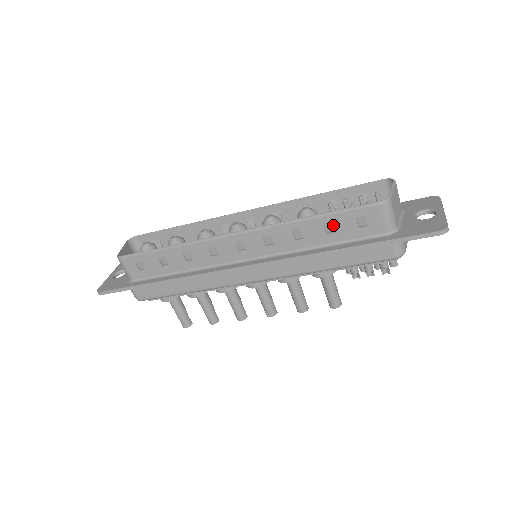
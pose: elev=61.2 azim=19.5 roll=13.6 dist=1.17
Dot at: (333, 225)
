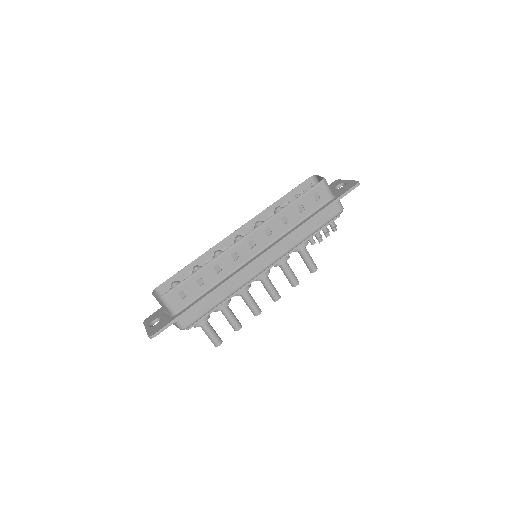
Dot at: (302, 205)
